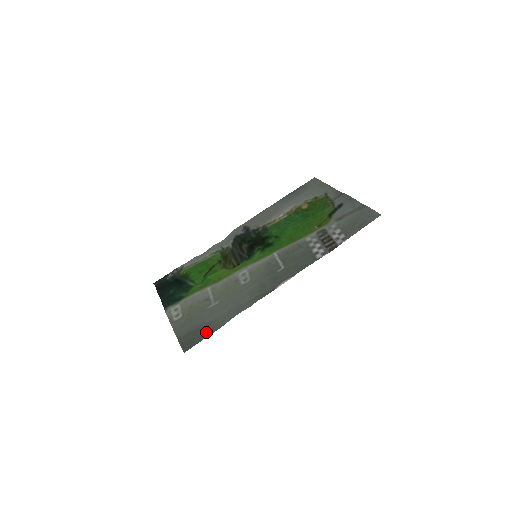
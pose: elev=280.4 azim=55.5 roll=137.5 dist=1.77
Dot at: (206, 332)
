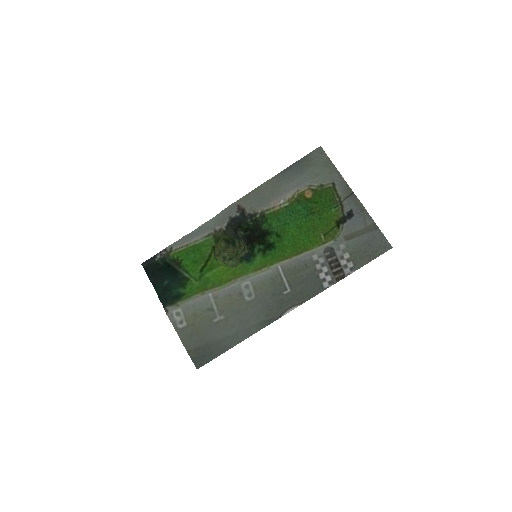
Dot at: (216, 351)
